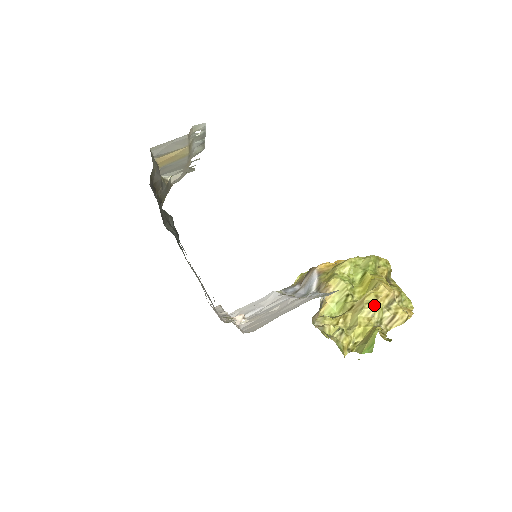
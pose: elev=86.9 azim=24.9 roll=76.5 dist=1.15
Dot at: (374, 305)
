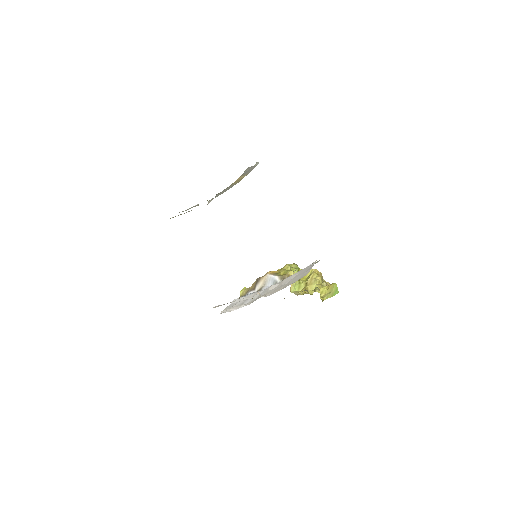
Dot at: (320, 278)
